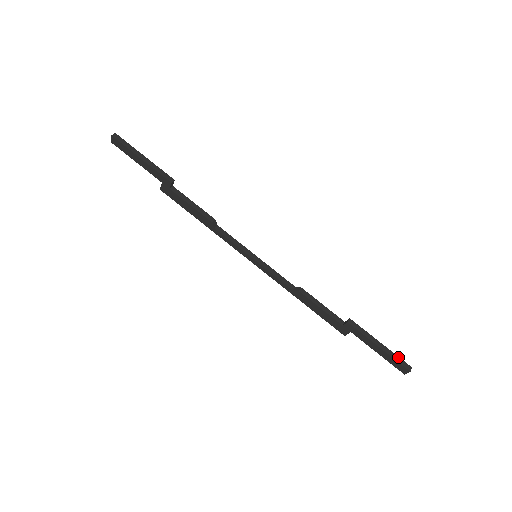
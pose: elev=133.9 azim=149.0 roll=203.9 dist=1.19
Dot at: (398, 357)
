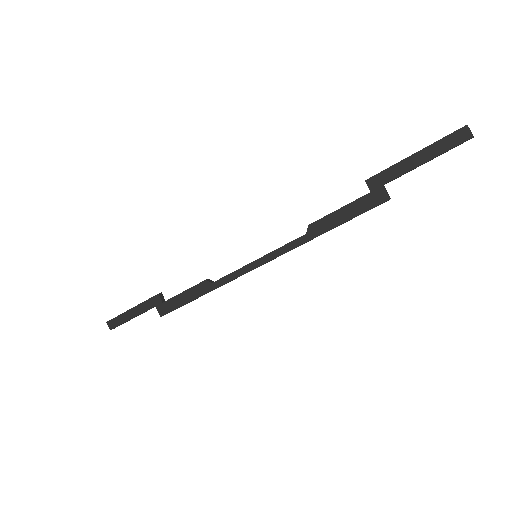
Dot at: (443, 139)
